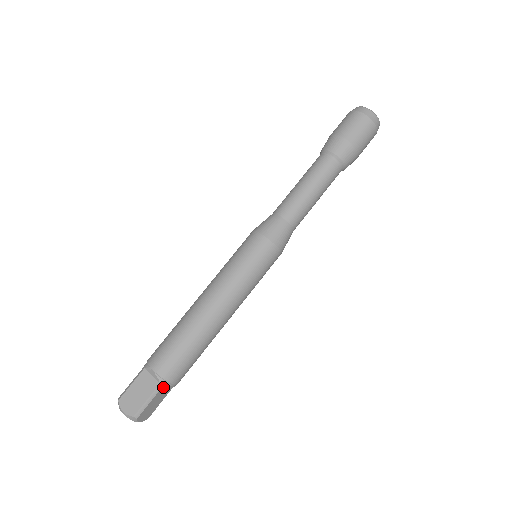
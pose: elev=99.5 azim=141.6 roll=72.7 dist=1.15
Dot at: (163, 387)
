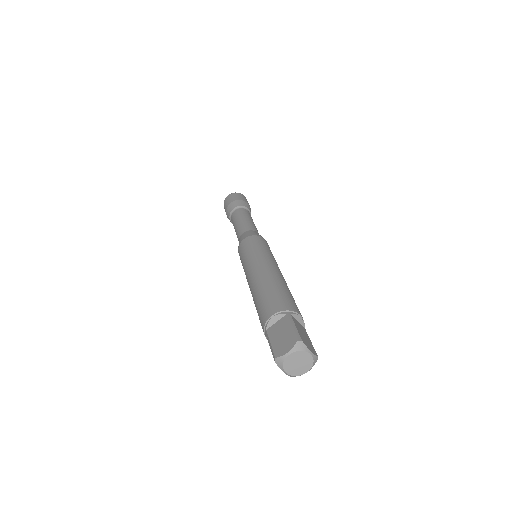
Dot at: (292, 318)
